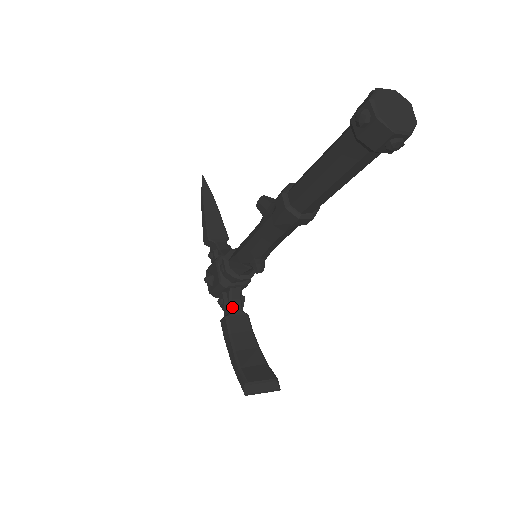
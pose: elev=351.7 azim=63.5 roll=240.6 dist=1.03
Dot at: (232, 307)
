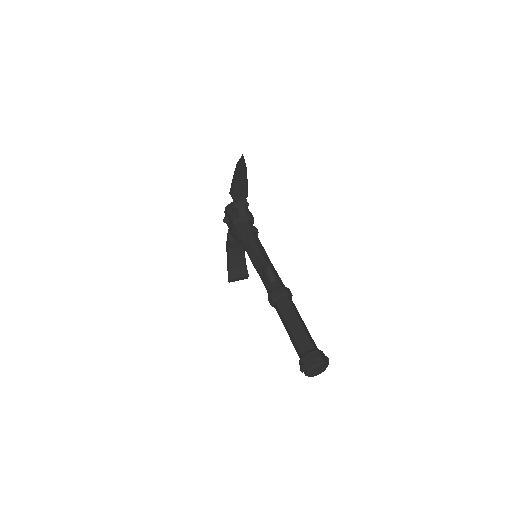
Dot at: occluded
